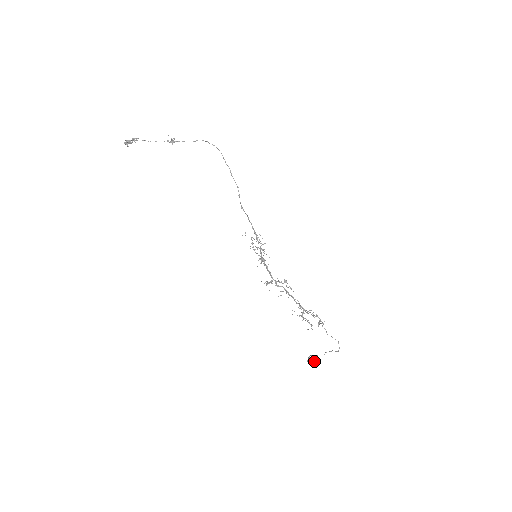
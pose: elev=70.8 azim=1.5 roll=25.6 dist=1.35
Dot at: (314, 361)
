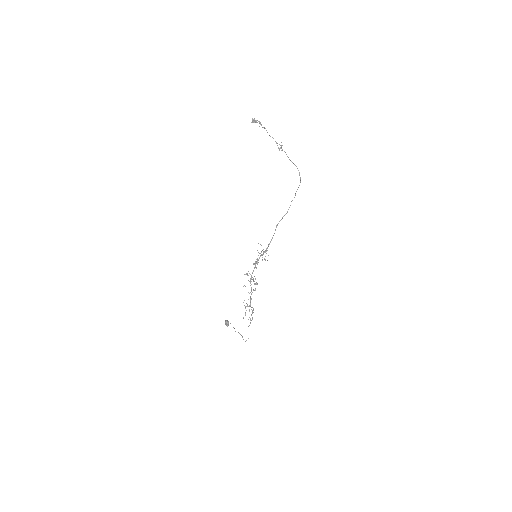
Dot at: occluded
